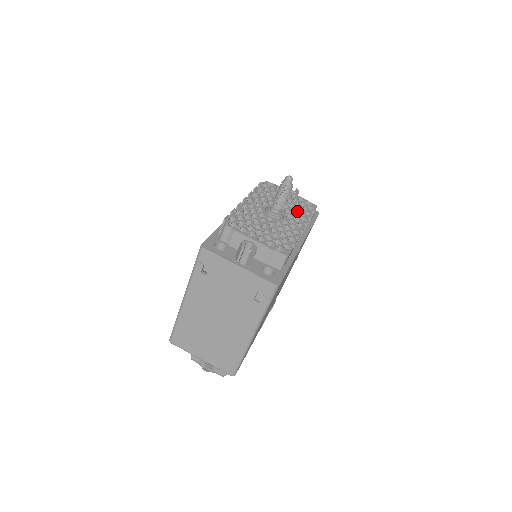
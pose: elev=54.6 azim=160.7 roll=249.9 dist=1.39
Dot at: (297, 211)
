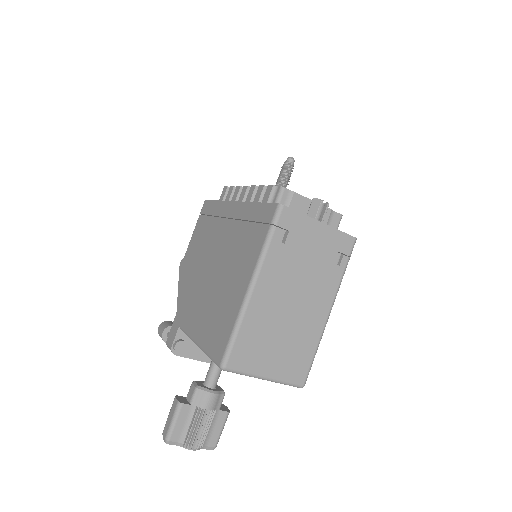
Dot at: occluded
